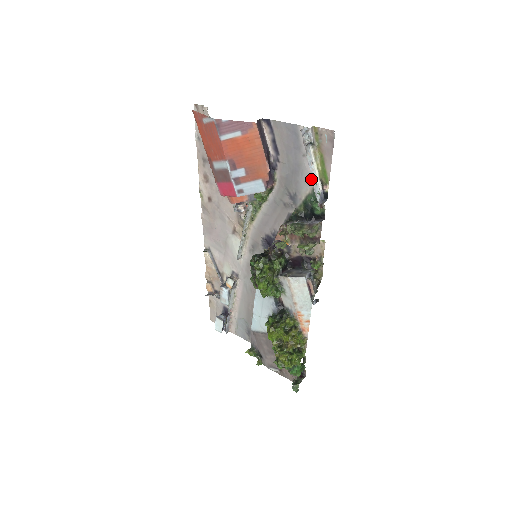
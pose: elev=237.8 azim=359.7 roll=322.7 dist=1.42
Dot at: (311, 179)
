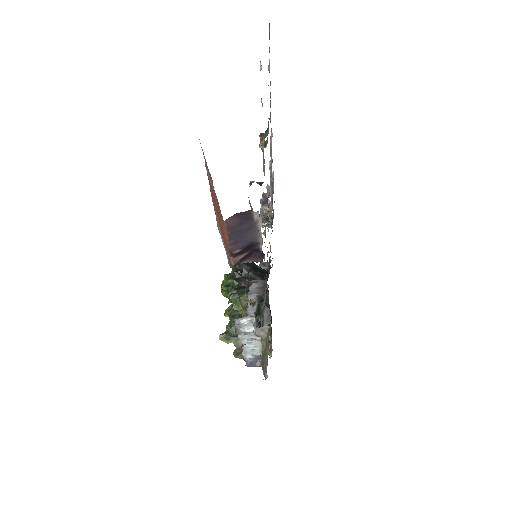
Dot at: occluded
